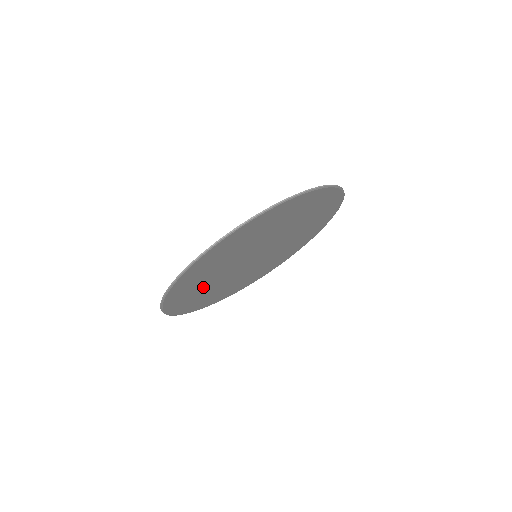
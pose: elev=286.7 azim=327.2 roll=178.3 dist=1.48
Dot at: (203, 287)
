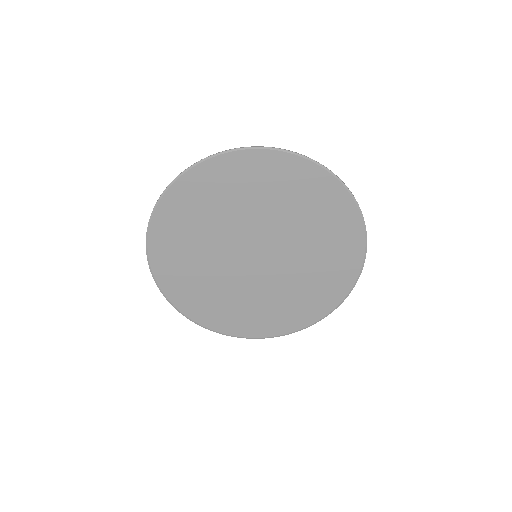
Dot at: (204, 221)
